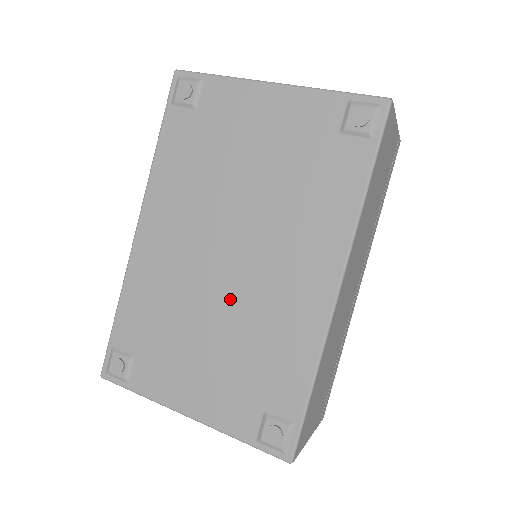
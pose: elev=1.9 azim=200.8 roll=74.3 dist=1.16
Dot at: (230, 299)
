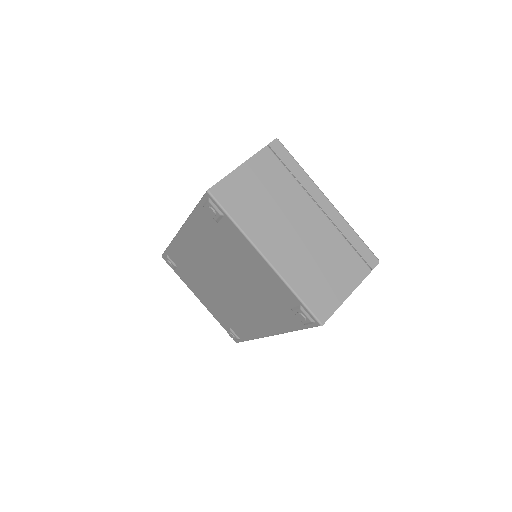
Dot at: (222, 295)
